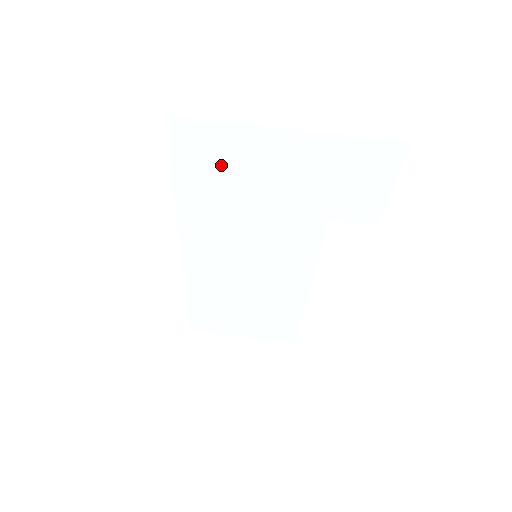
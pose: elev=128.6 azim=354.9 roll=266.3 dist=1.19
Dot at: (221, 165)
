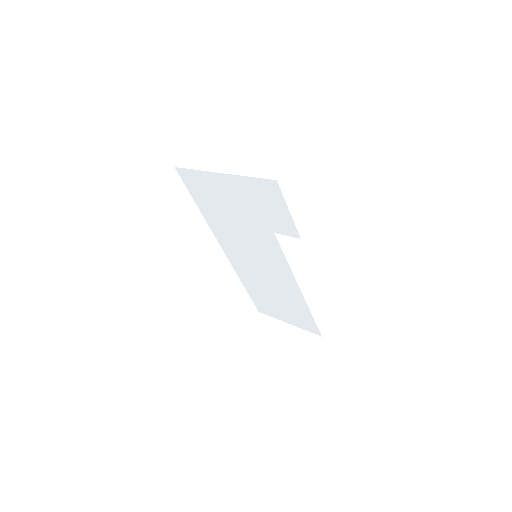
Dot at: (208, 194)
